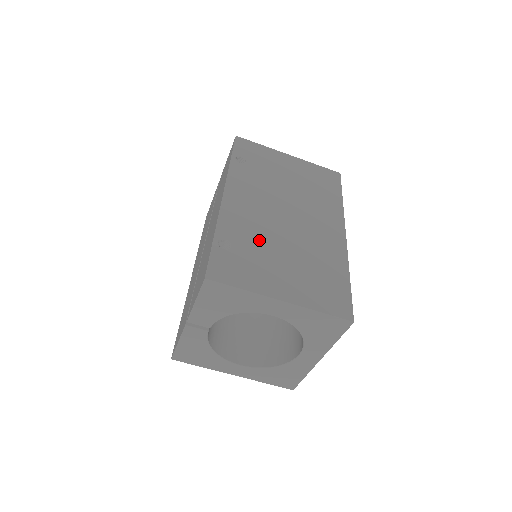
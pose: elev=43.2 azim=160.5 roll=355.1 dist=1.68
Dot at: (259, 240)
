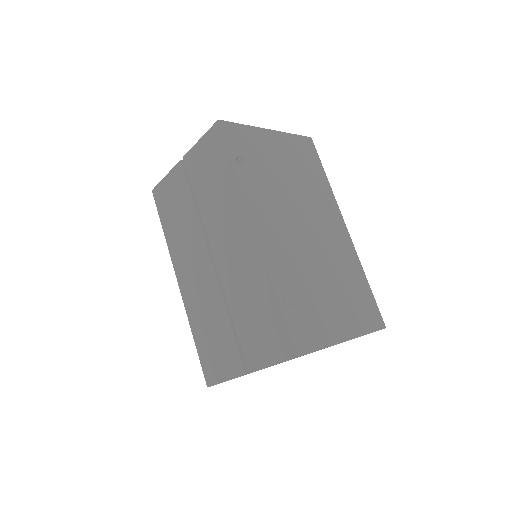
Dot at: (306, 278)
